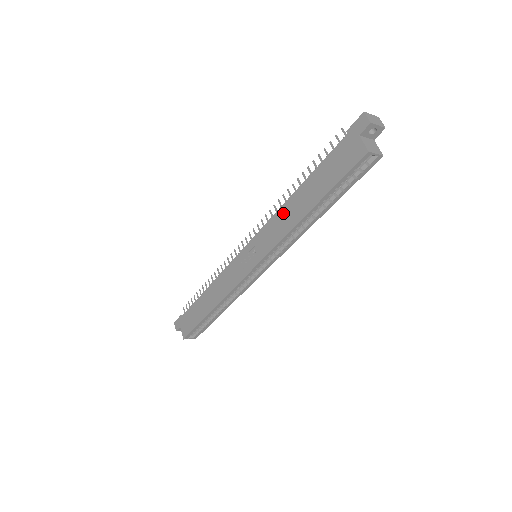
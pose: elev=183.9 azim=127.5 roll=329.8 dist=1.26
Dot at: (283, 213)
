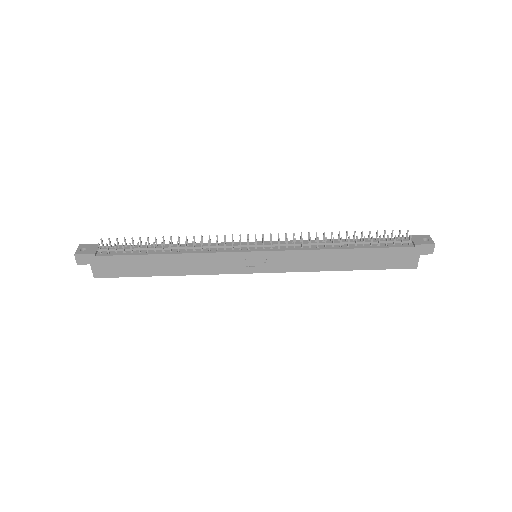
Dot at: (320, 256)
